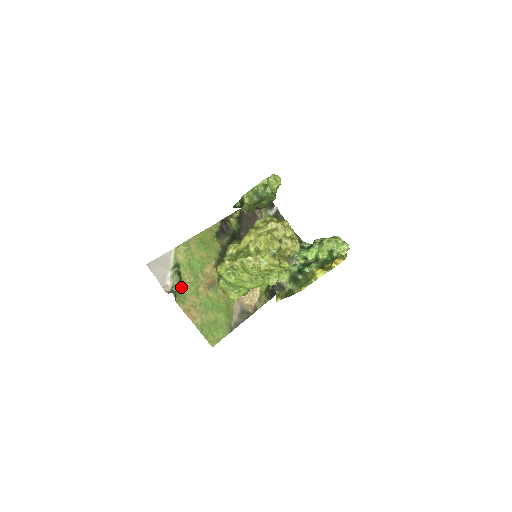
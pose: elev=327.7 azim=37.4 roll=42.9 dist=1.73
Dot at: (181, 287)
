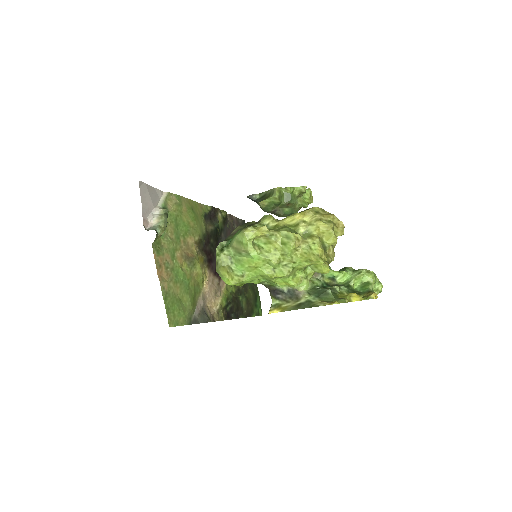
Dot at: (161, 235)
